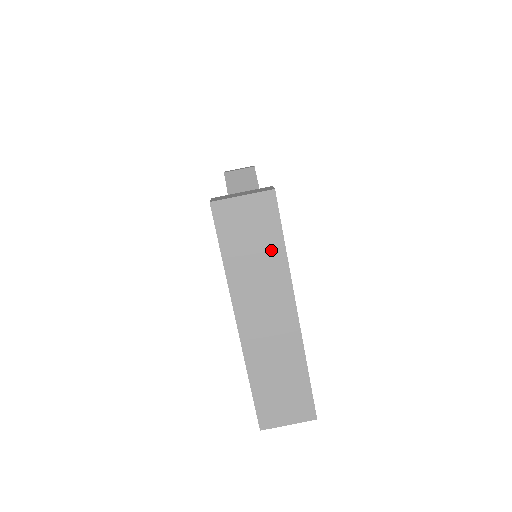
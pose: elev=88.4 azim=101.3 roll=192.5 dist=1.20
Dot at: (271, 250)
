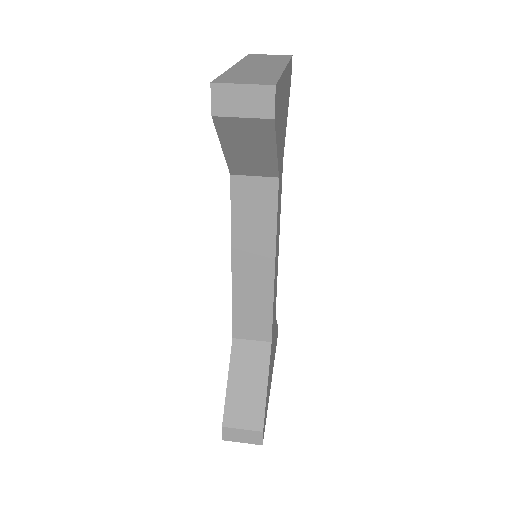
Dot at: (279, 60)
